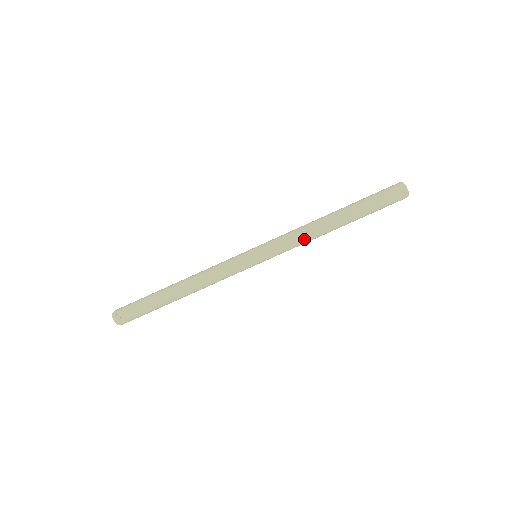
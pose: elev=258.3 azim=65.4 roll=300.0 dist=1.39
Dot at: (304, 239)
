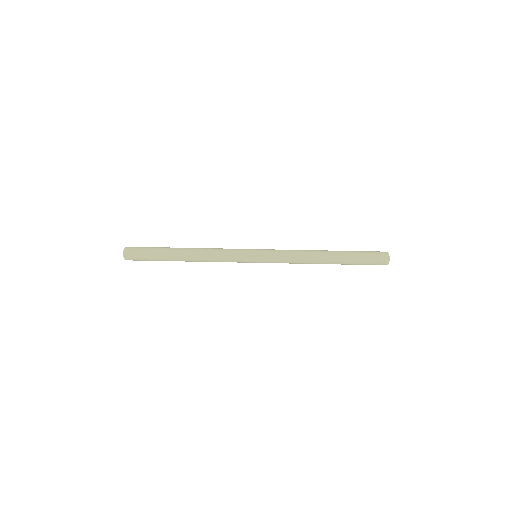
Dot at: (298, 258)
